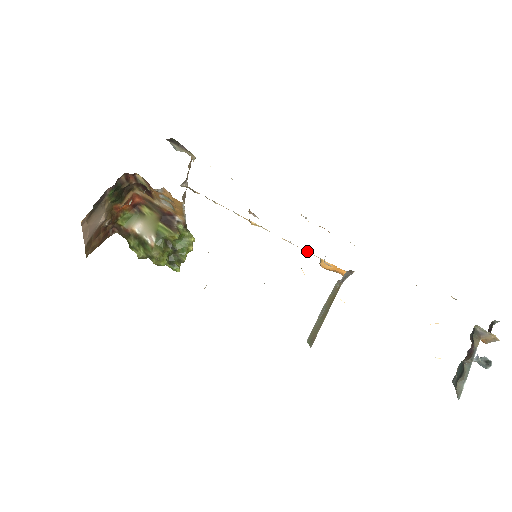
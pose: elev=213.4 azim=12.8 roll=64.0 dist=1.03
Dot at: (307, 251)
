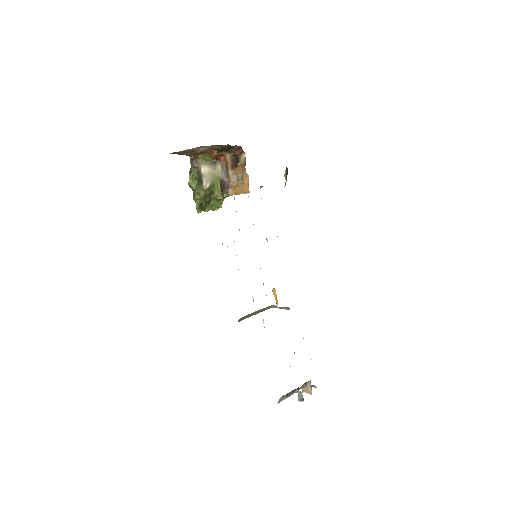
Dot at: occluded
